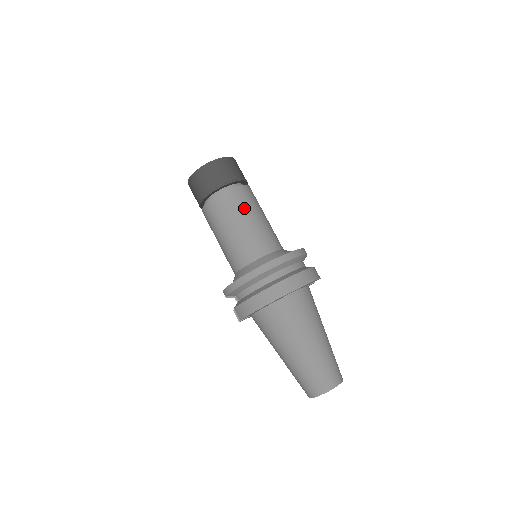
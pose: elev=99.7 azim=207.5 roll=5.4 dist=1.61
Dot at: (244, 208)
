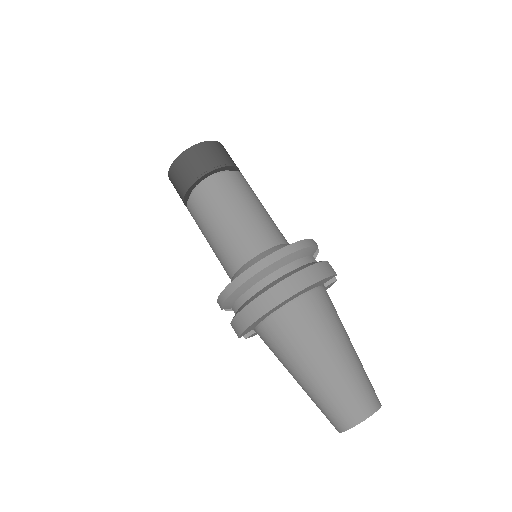
Dot at: (229, 199)
